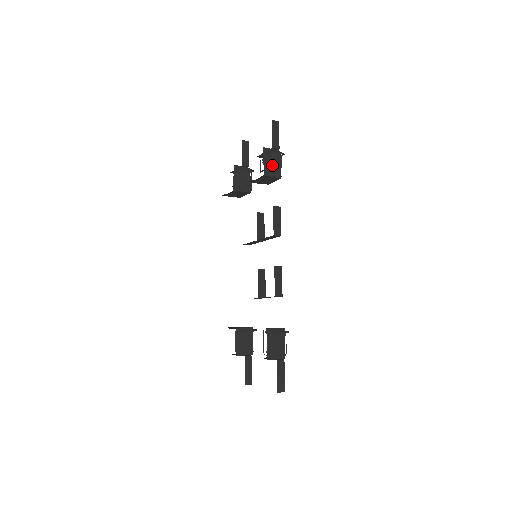
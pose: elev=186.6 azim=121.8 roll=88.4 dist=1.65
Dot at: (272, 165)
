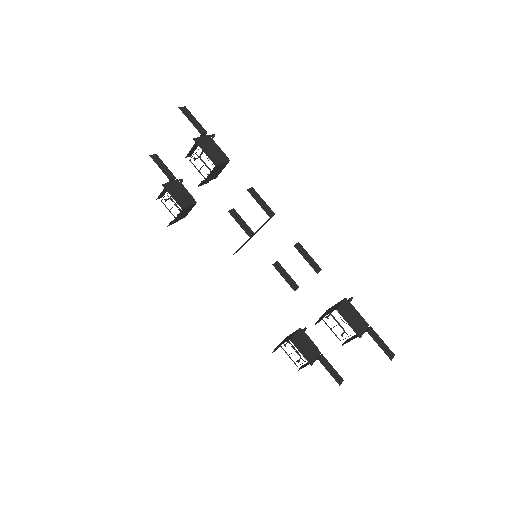
Dot at: (213, 152)
